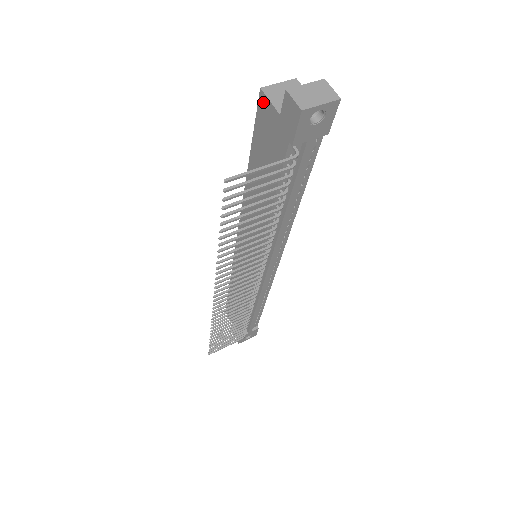
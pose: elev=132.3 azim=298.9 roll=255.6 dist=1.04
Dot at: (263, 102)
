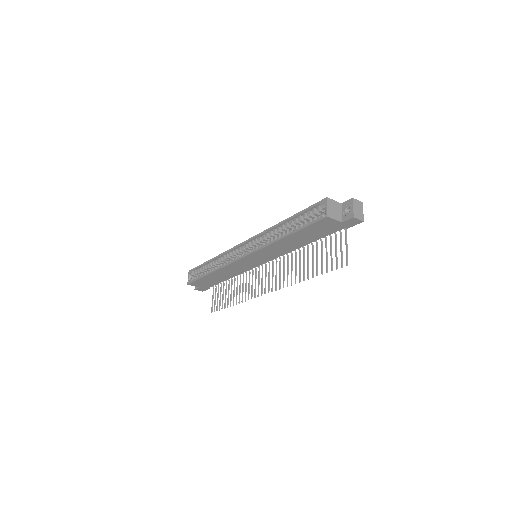
Dot at: (327, 220)
